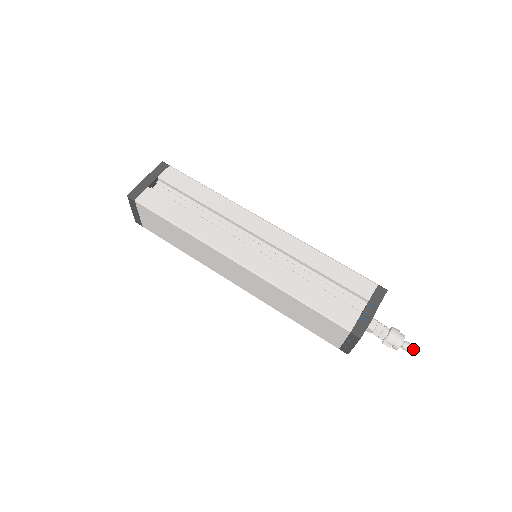
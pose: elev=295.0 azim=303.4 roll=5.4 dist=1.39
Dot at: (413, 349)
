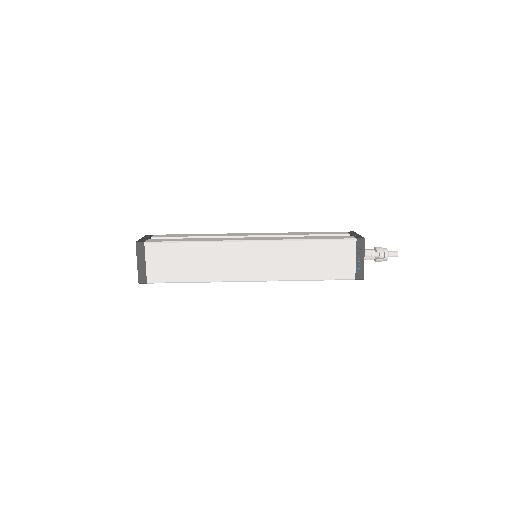
Dot at: (396, 251)
